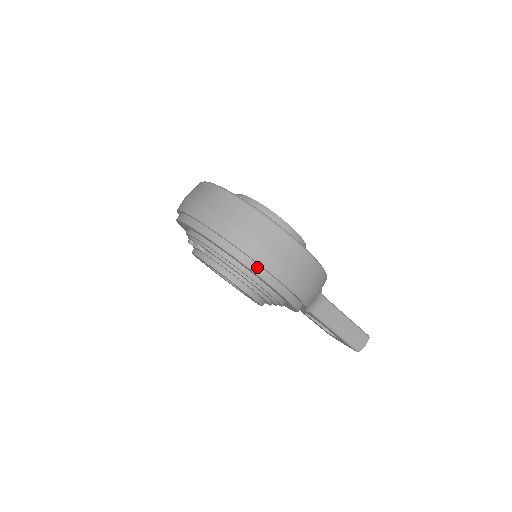
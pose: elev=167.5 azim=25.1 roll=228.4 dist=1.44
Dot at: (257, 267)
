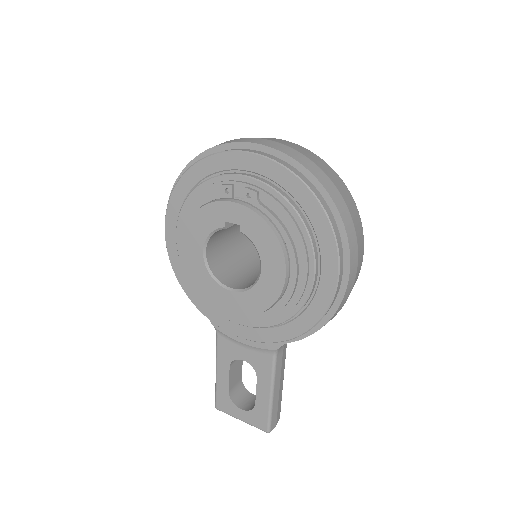
Dot at: (341, 248)
